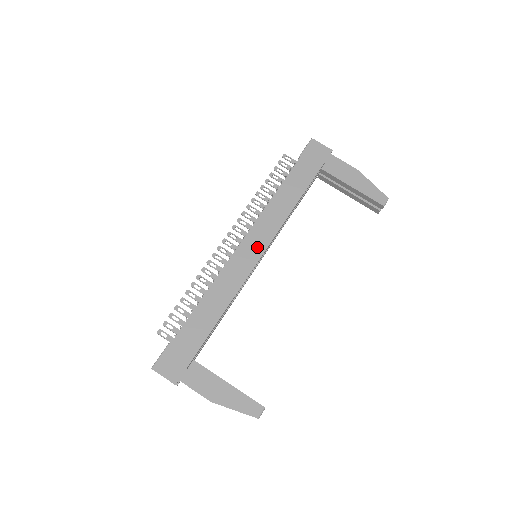
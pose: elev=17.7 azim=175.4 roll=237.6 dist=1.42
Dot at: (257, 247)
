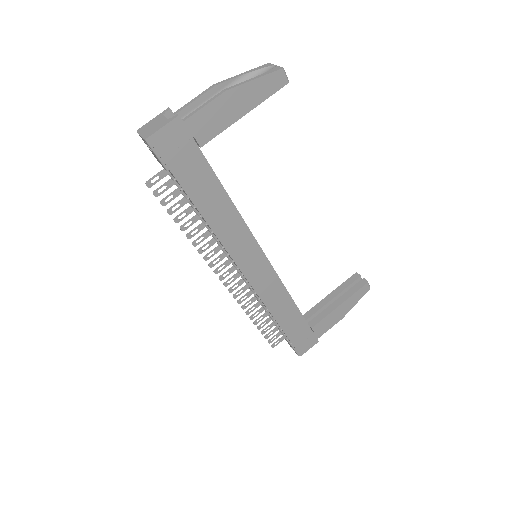
Dot at: (256, 260)
